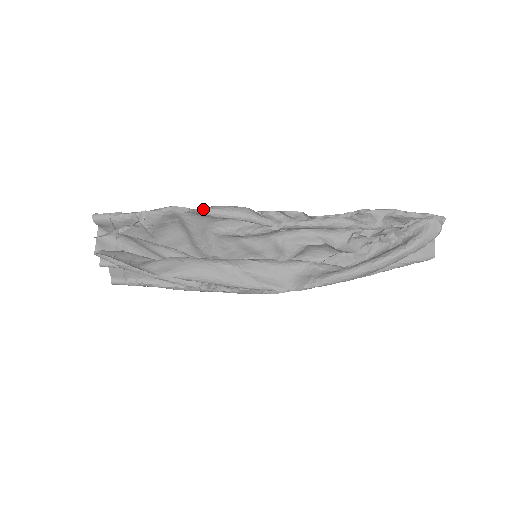
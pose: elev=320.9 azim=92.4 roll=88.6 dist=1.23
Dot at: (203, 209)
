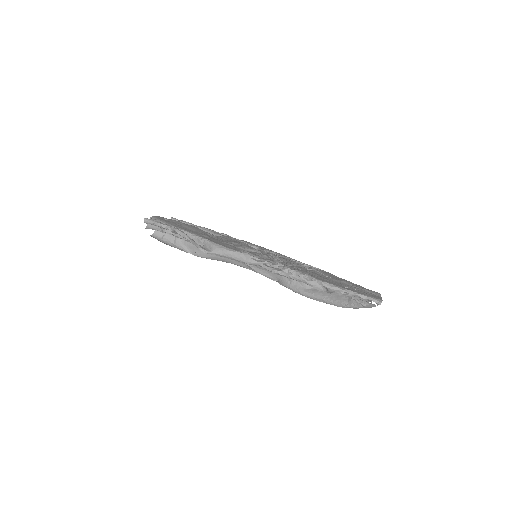
Dot at: (209, 253)
